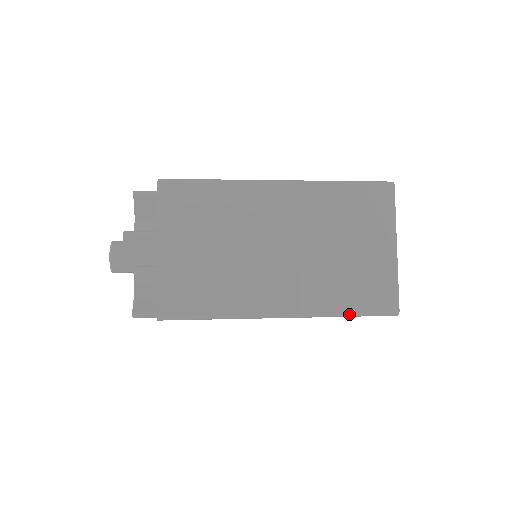
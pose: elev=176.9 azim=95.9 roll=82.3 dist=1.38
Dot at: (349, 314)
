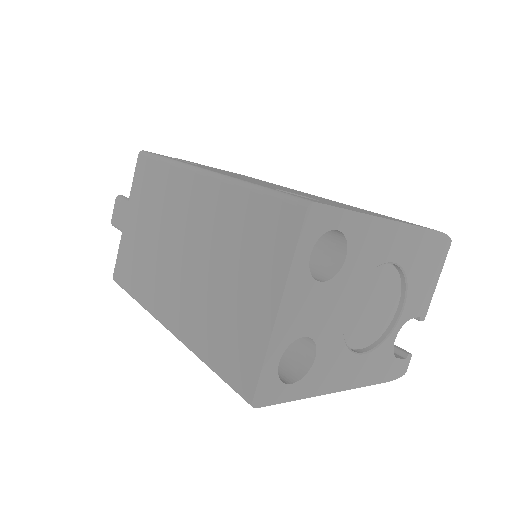
Dot at: (209, 366)
